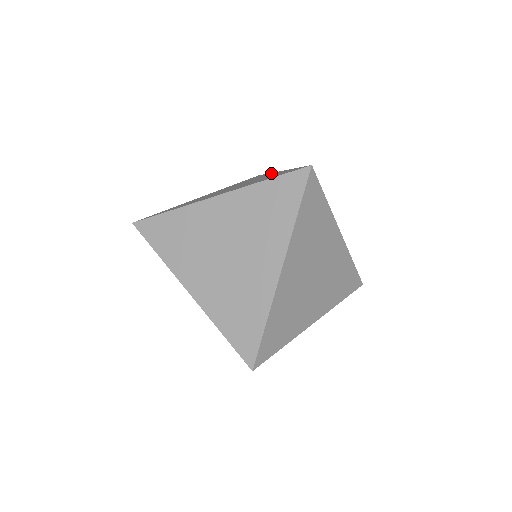
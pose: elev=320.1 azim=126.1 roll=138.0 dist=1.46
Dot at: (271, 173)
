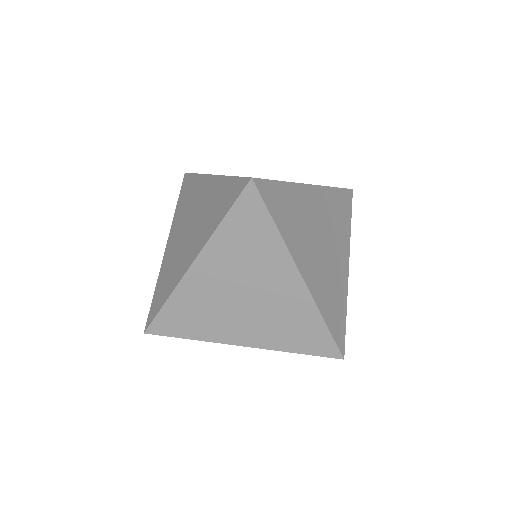
Dot at: occluded
